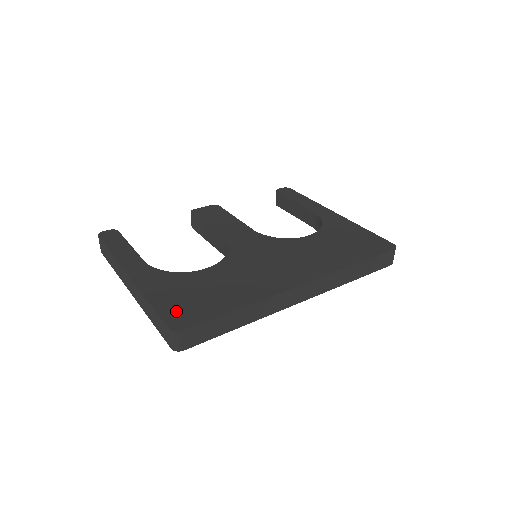
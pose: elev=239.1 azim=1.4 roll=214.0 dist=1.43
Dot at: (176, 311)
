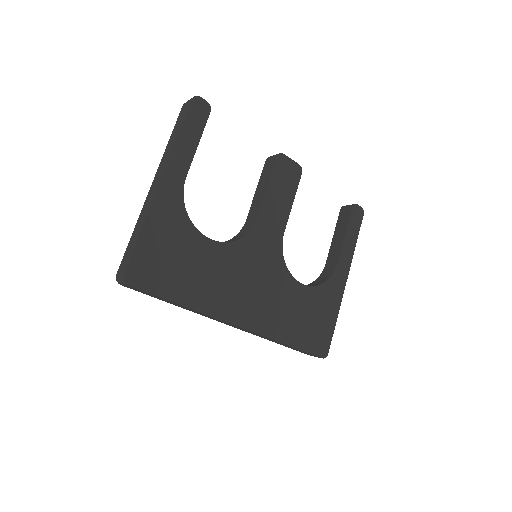
Dot at: (146, 262)
